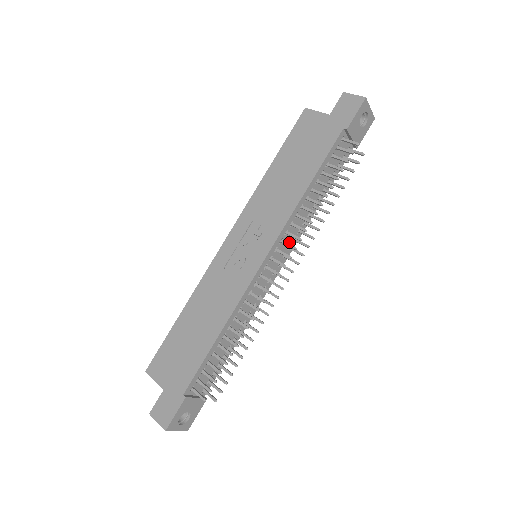
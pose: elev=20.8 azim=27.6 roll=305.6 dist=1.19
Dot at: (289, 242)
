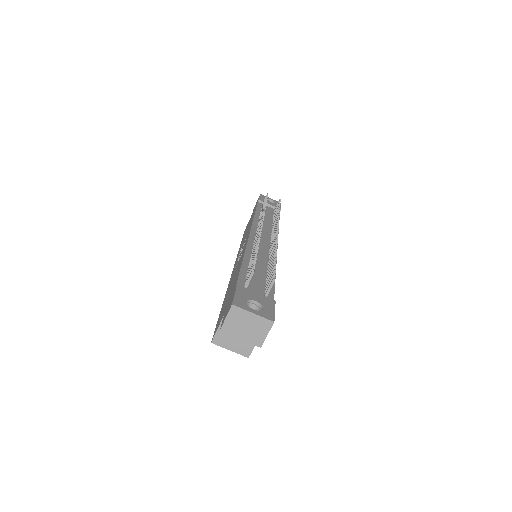
Dot at: (268, 234)
